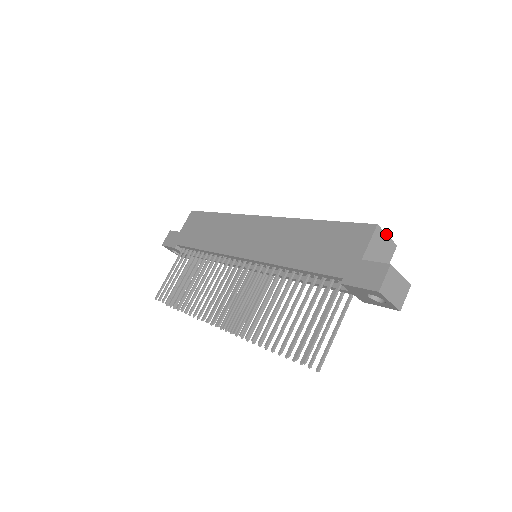
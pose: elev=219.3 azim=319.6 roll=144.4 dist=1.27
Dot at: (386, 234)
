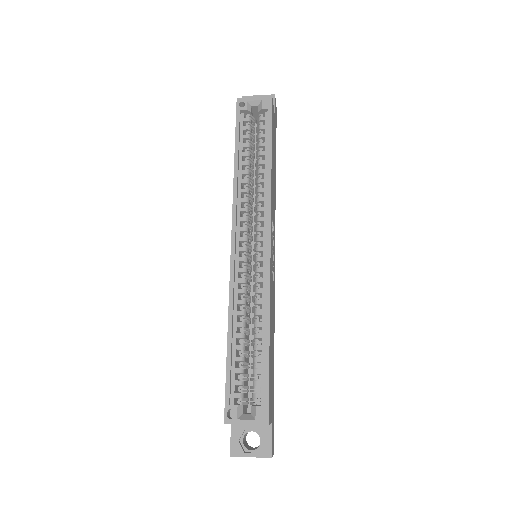
Dot at: (243, 424)
